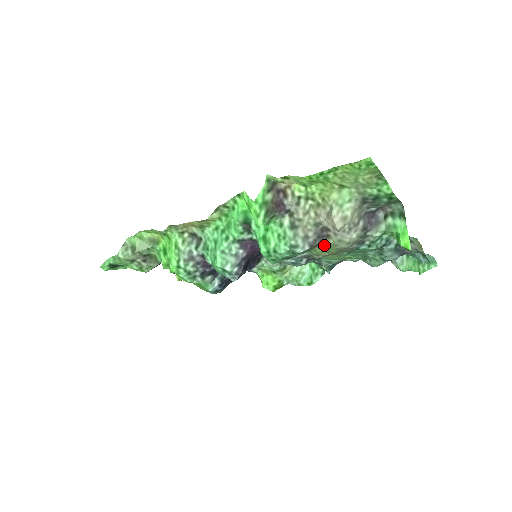
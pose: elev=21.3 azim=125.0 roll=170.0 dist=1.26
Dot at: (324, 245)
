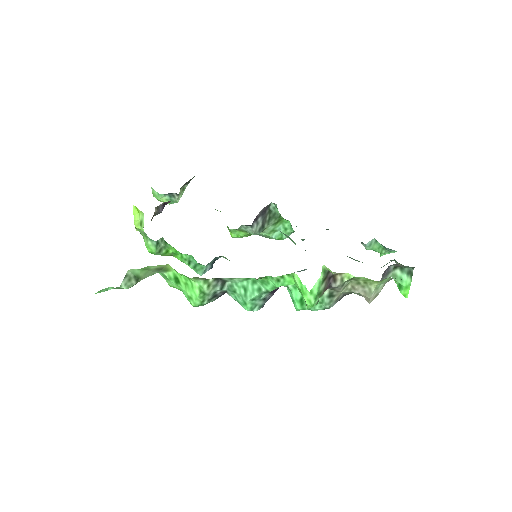
Dot at: occluded
